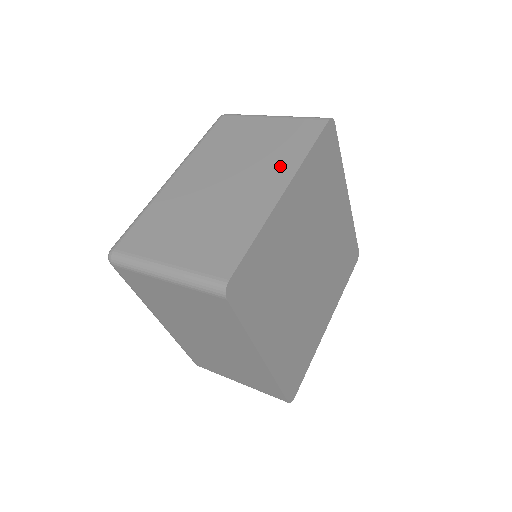
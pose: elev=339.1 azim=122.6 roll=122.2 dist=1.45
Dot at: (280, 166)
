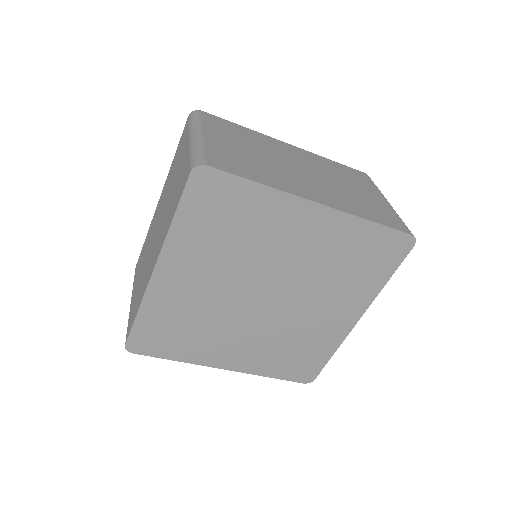
Dot at: (341, 201)
